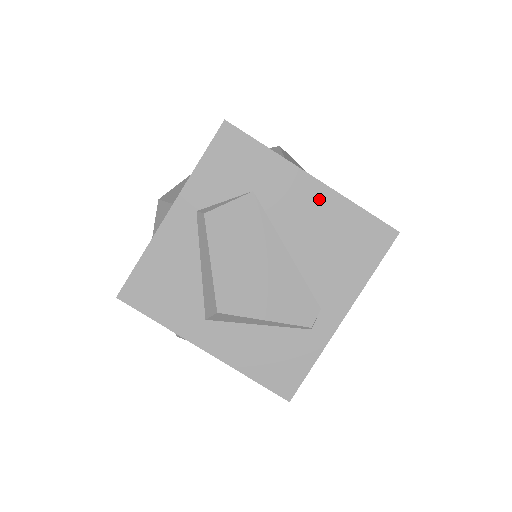
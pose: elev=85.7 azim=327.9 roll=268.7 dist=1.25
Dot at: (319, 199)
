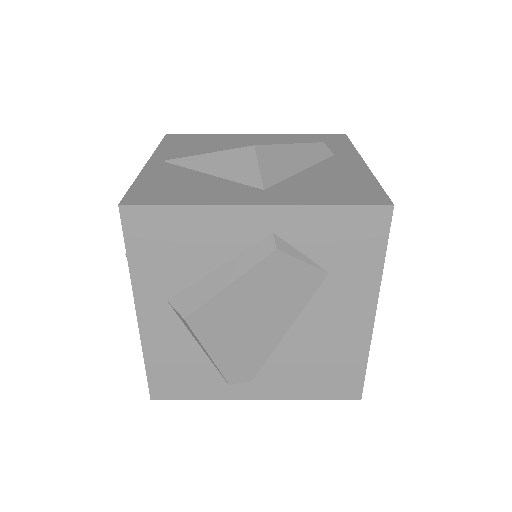
Dot at: (355, 330)
